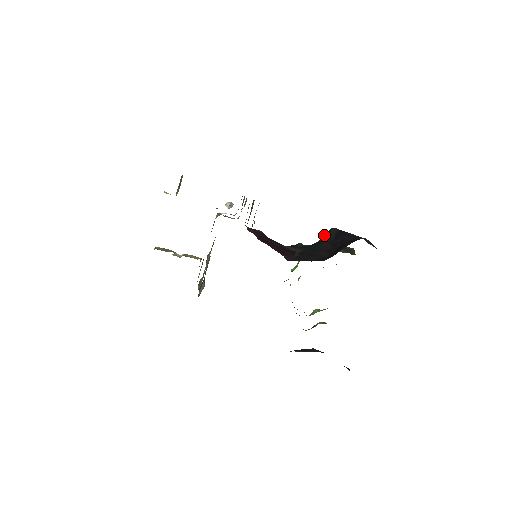
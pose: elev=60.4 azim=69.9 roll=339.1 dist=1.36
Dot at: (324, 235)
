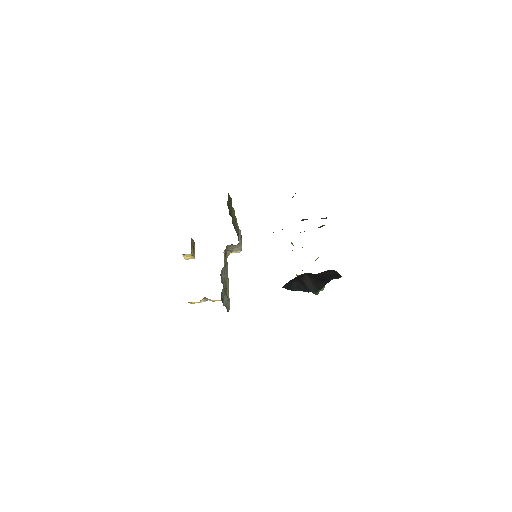
Dot at: occluded
